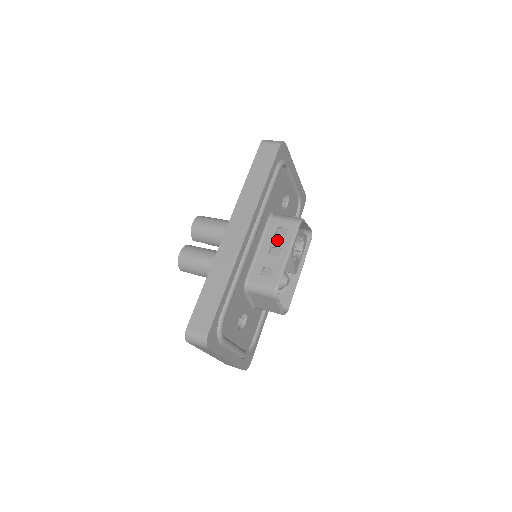
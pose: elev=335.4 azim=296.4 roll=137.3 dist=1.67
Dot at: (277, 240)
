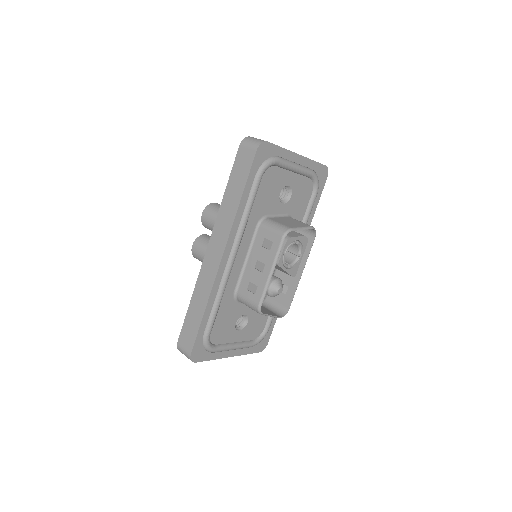
Dot at: (262, 254)
